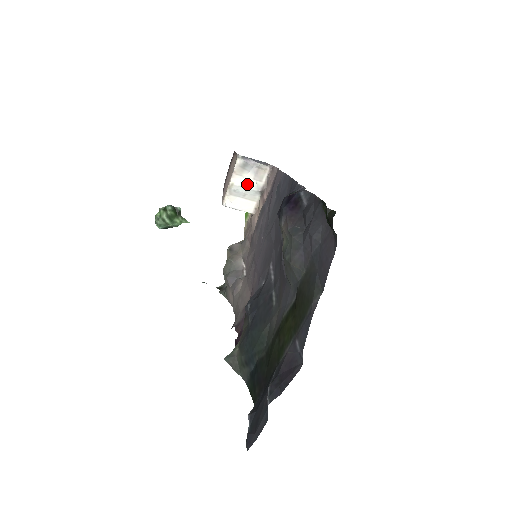
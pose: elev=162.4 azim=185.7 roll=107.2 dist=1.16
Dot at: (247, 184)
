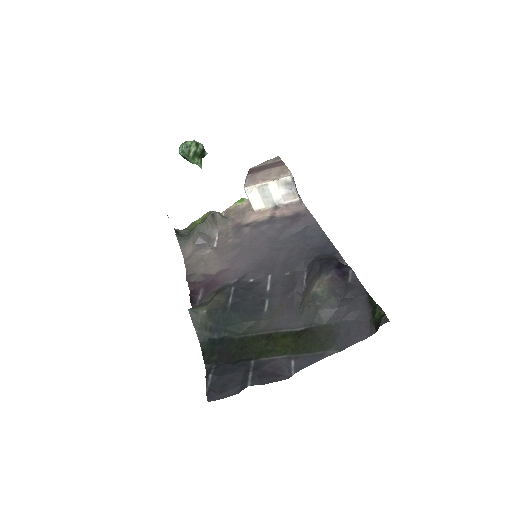
Dot at: (275, 193)
